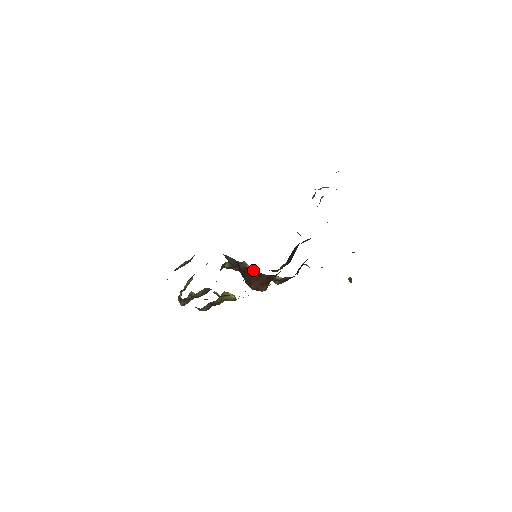
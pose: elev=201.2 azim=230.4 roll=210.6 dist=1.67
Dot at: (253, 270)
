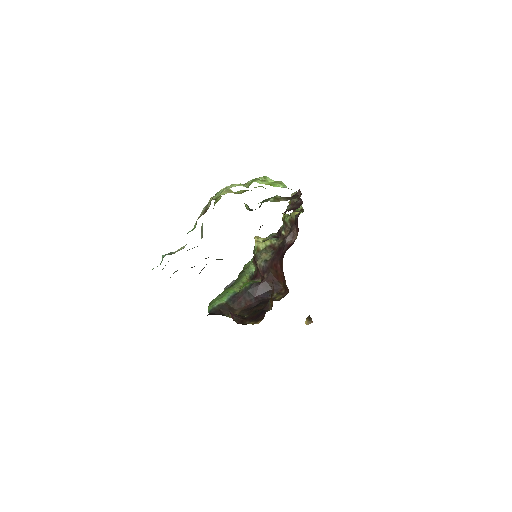
Dot at: (268, 263)
